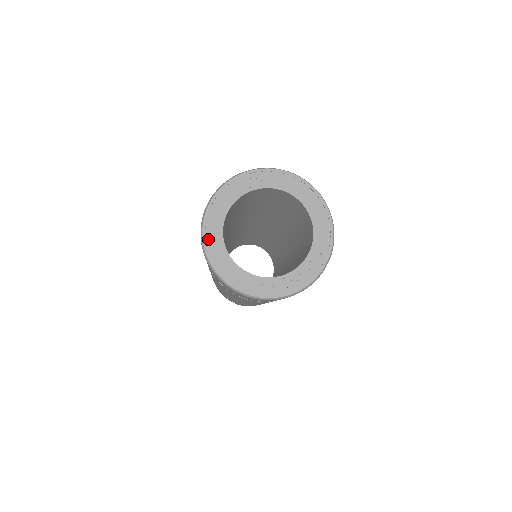
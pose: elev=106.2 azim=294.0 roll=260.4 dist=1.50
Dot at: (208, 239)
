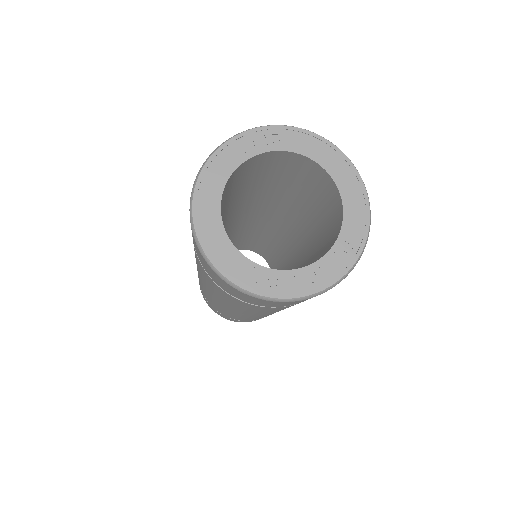
Dot at: (199, 209)
